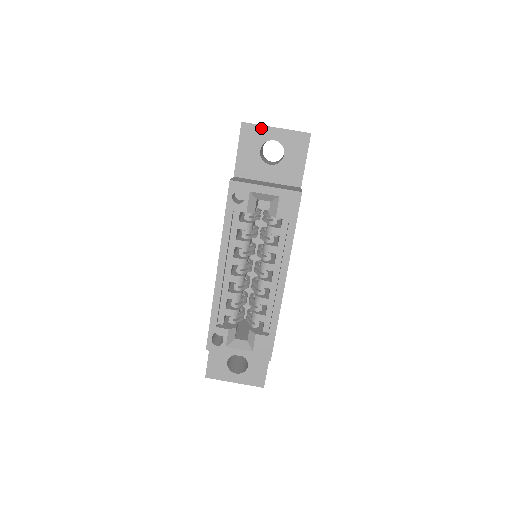
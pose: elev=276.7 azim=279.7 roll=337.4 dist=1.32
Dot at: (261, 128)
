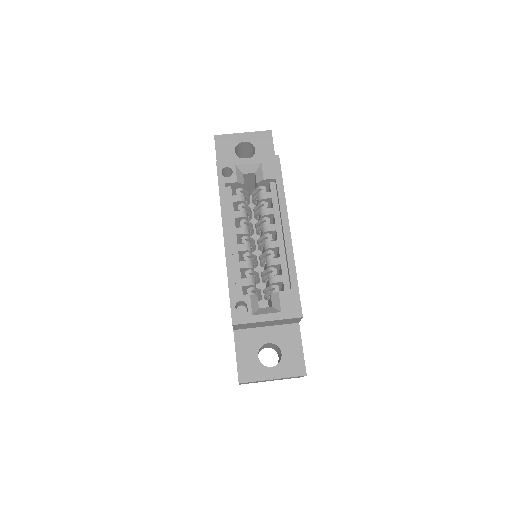
Dot at: (231, 136)
